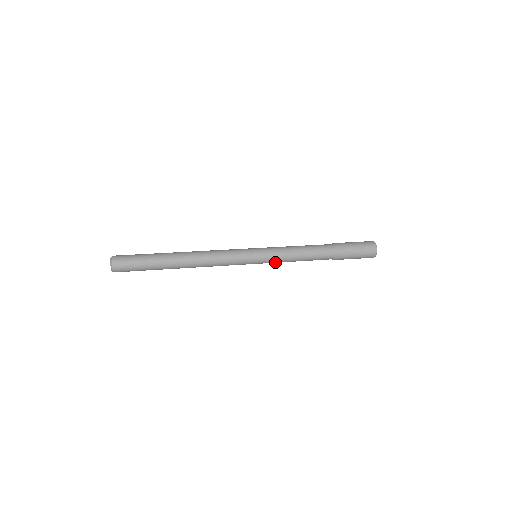
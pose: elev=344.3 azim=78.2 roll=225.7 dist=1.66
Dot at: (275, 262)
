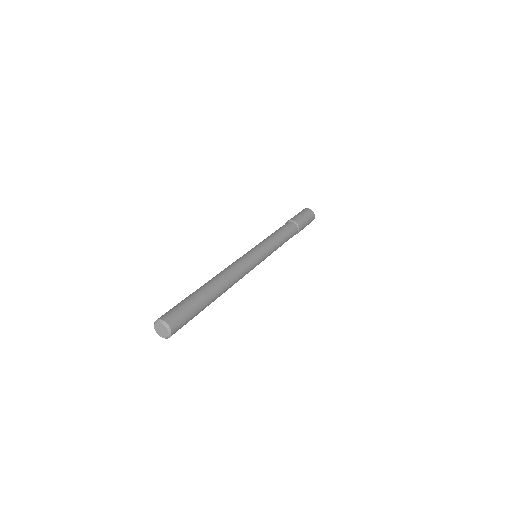
Dot at: occluded
